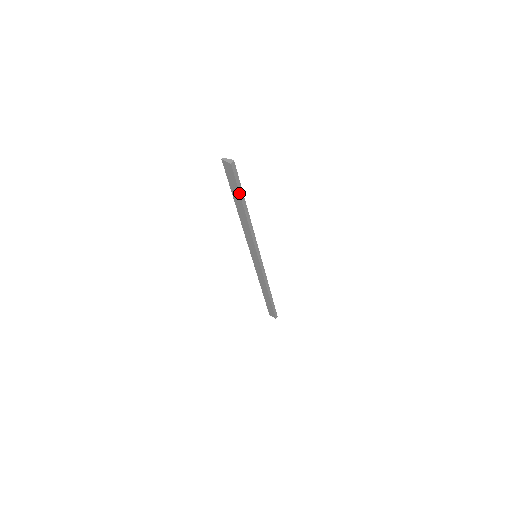
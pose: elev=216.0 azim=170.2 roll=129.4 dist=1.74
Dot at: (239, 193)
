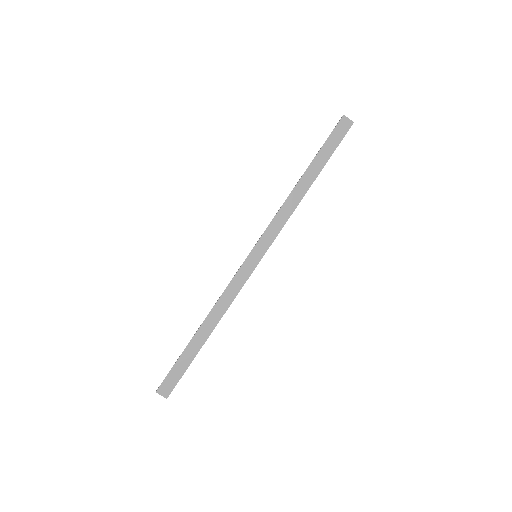
Dot at: occluded
